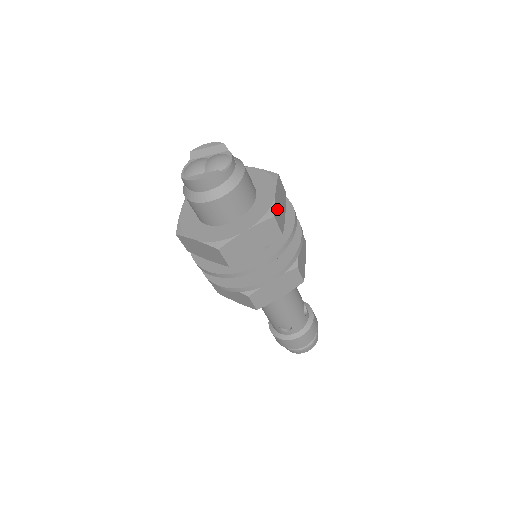
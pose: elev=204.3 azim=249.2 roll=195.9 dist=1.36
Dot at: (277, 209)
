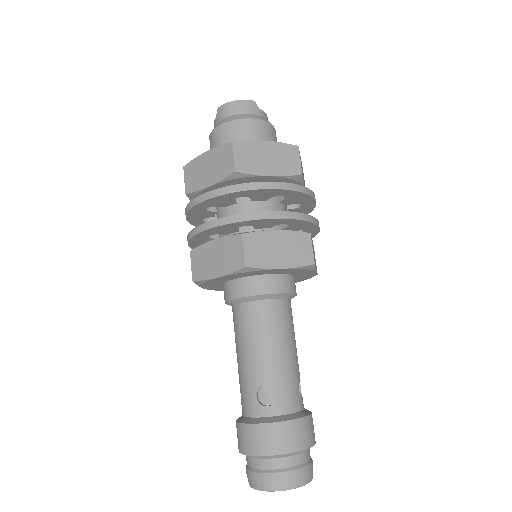
Dot at: occluded
